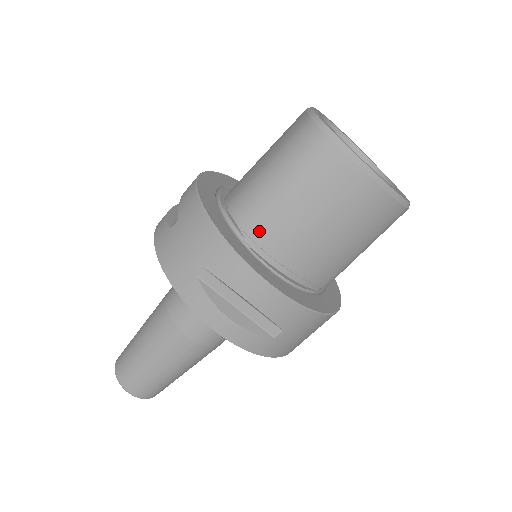
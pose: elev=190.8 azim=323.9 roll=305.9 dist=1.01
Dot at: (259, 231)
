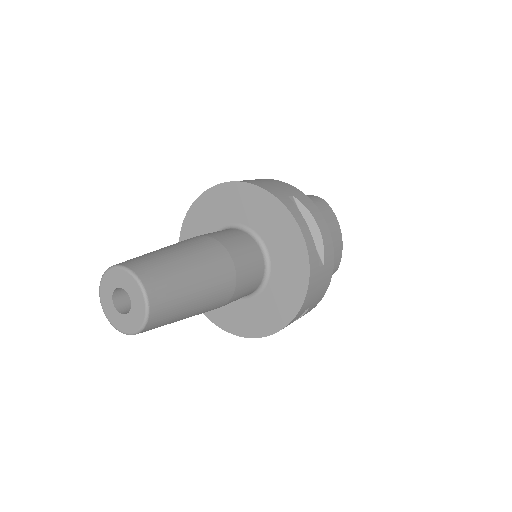
Dot at: occluded
